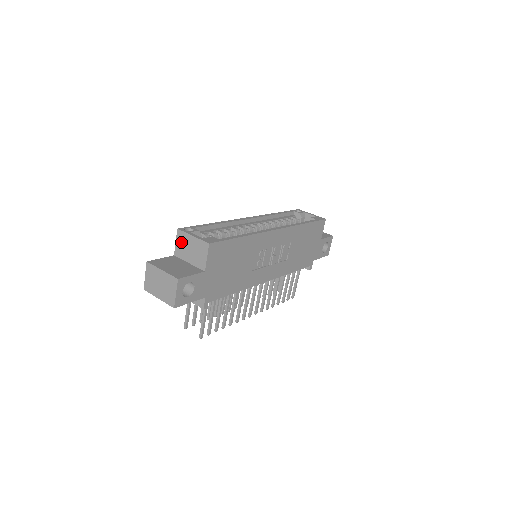
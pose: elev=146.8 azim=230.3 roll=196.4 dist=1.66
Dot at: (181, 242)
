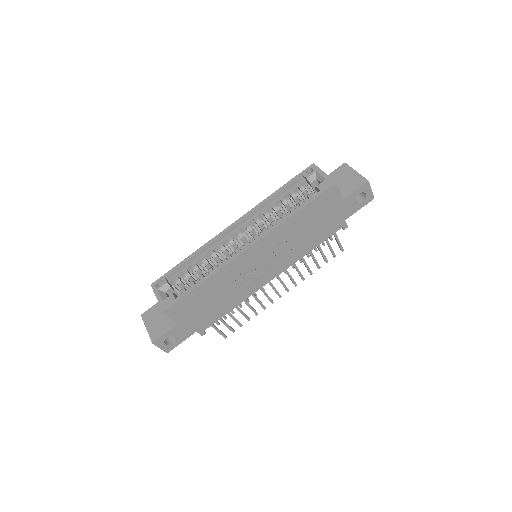
Dot at: occluded
